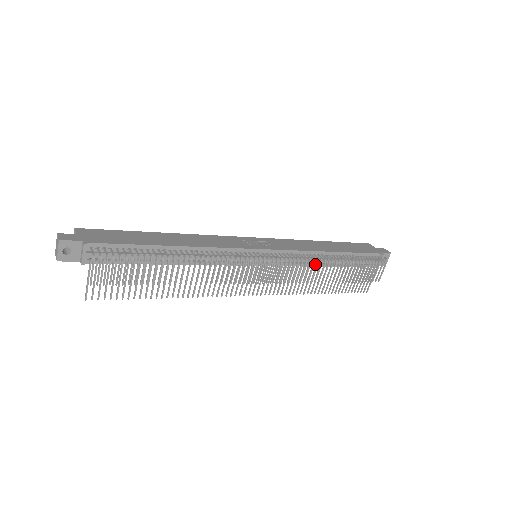
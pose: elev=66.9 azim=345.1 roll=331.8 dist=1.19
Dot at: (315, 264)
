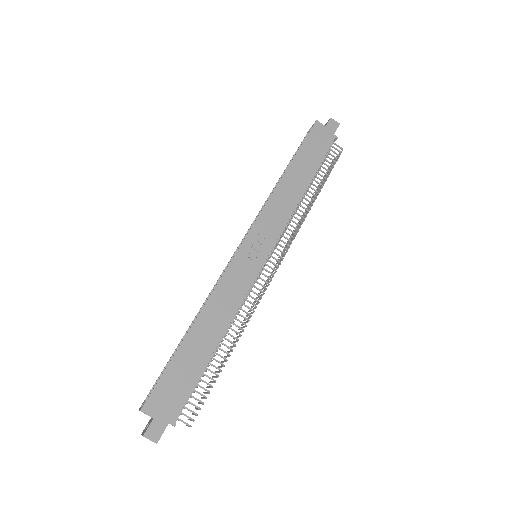
Dot at: occluded
